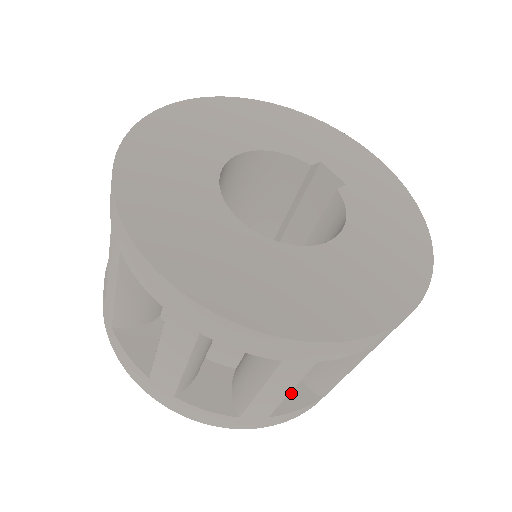
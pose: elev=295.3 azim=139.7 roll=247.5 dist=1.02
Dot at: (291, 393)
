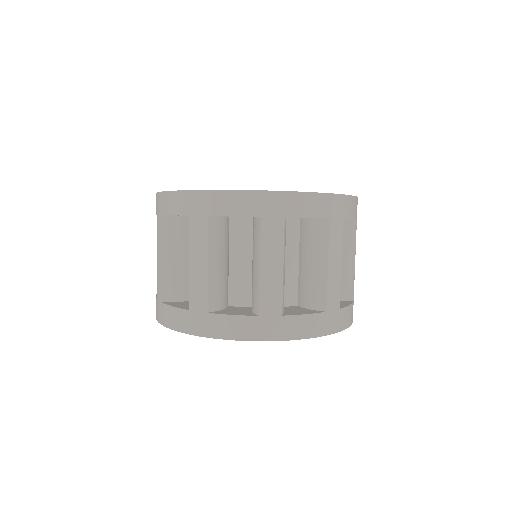
Dot at: (300, 311)
